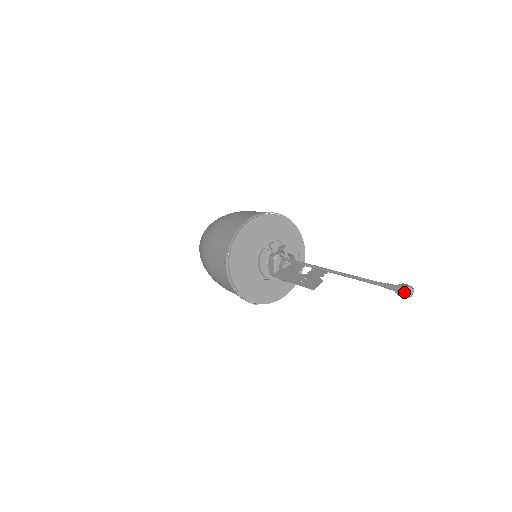
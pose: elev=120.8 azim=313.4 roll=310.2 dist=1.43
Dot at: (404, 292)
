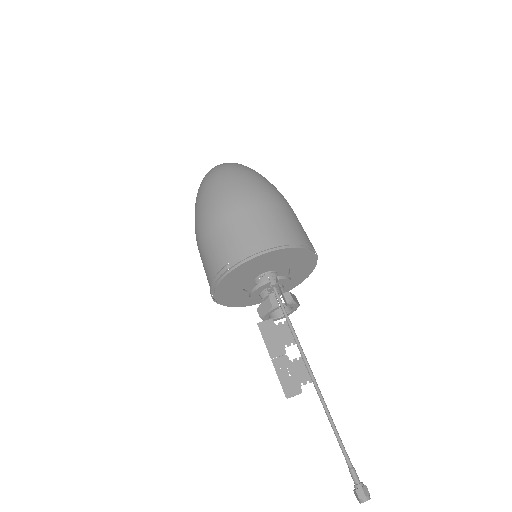
Dot at: (361, 500)
